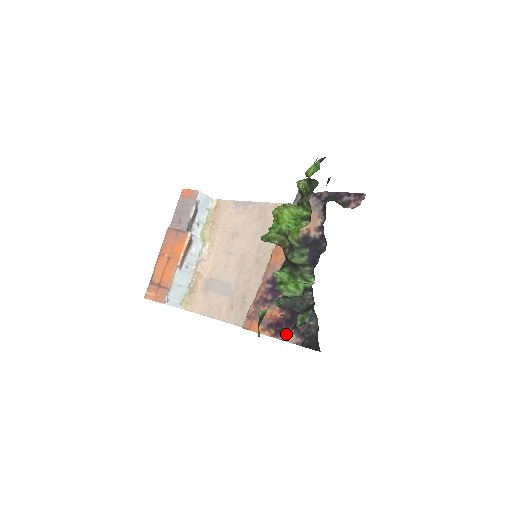
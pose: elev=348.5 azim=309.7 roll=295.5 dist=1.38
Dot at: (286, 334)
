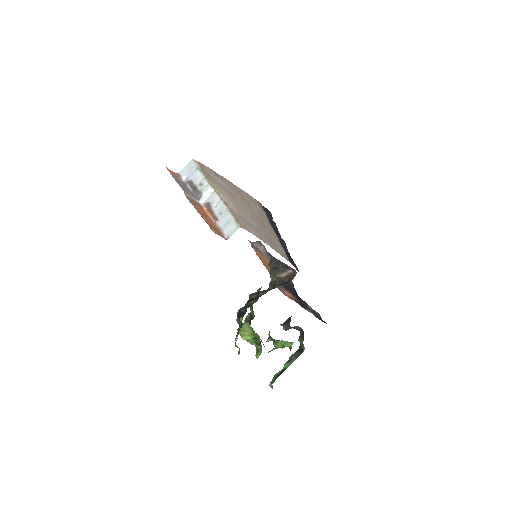
Dot at: (306, 309)
